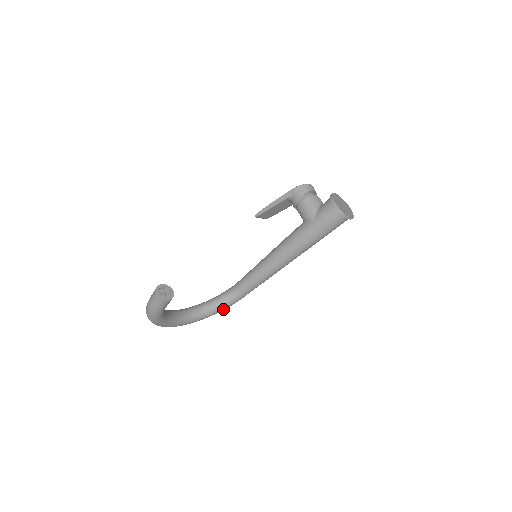
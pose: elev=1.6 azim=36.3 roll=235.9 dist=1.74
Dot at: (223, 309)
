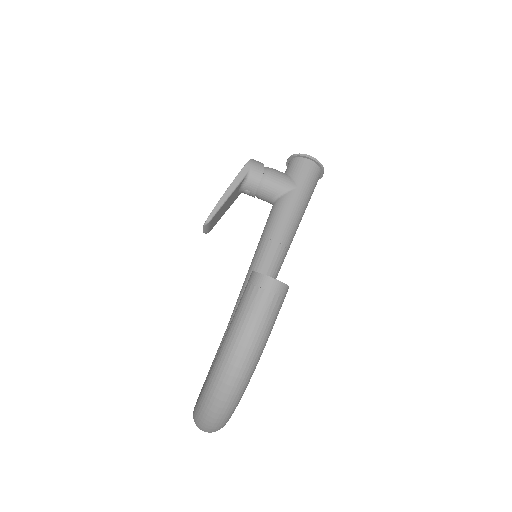
Dot at: occluded
